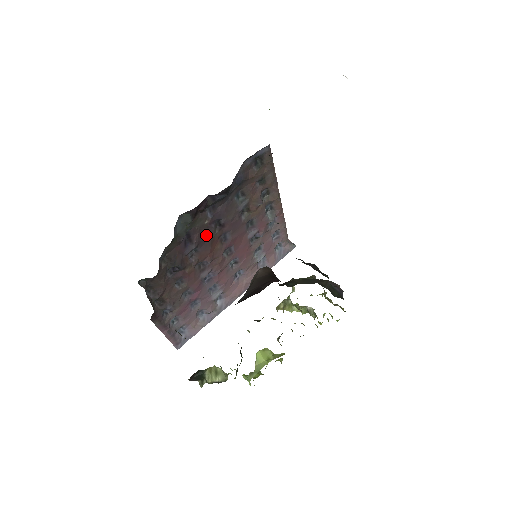
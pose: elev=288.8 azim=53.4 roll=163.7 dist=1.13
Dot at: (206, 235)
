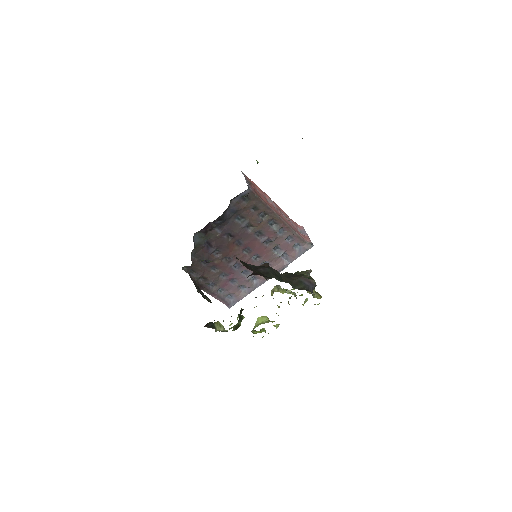
Dot at: (222, 242)
